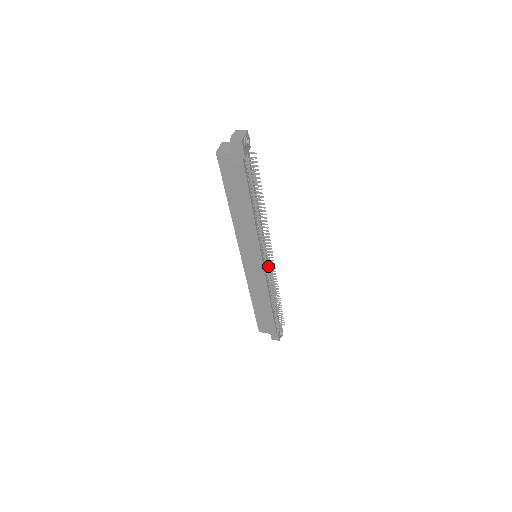
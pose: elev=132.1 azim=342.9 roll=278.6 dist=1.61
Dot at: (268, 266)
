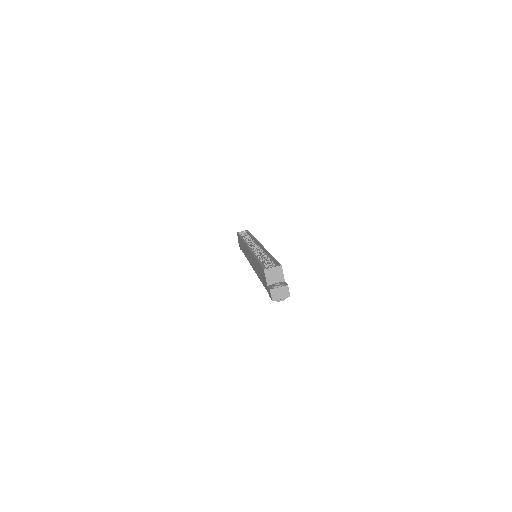
Dot at: occluded
